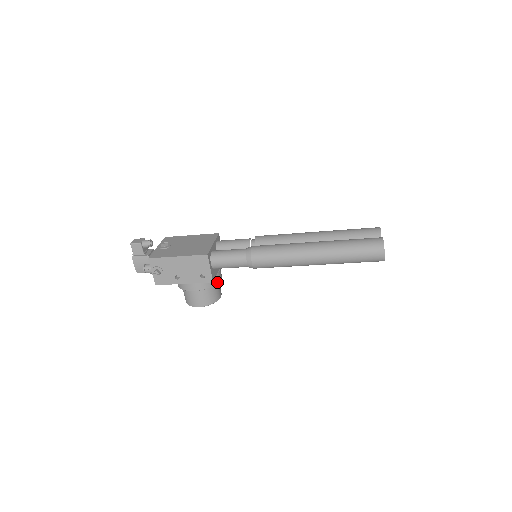
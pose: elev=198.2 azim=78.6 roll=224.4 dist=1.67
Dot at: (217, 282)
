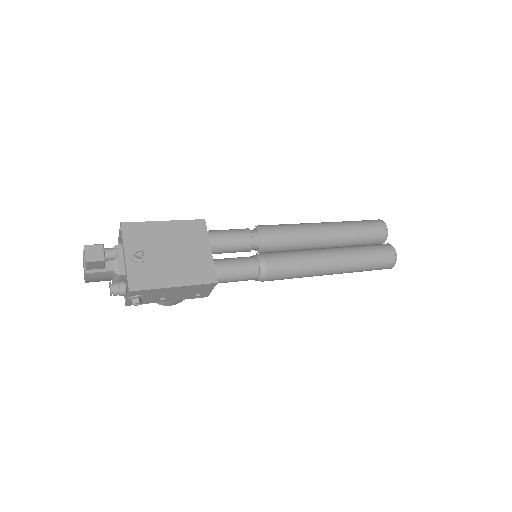
Dot at: occluded
